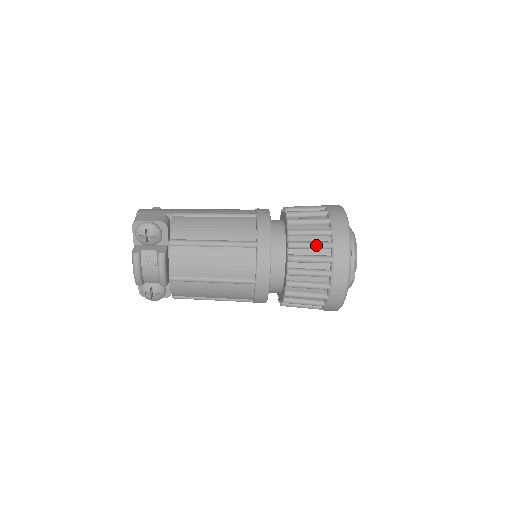
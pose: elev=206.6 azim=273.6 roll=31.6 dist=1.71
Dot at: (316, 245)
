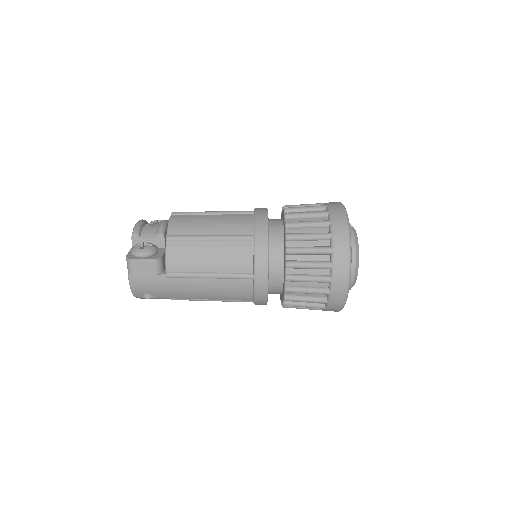
Dot at: occluded
